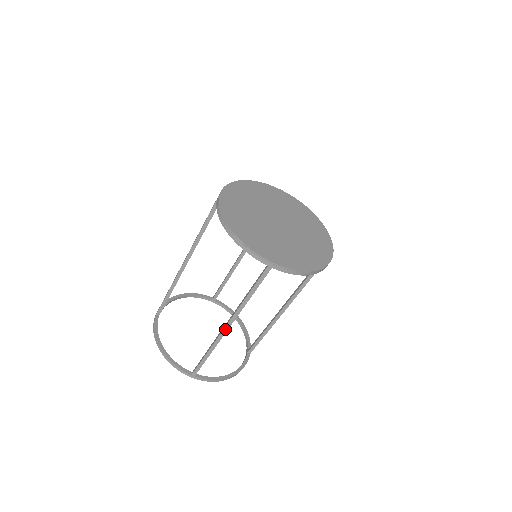
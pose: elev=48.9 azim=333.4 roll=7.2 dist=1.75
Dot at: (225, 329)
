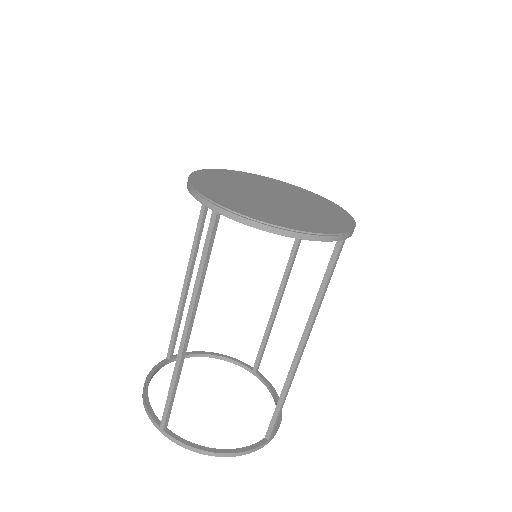
Dot at: (301, 353)
